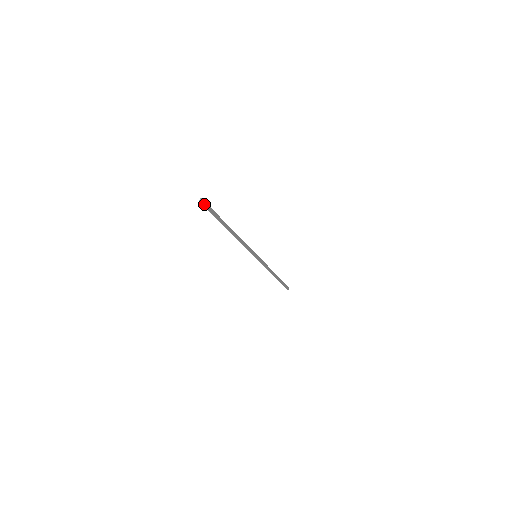
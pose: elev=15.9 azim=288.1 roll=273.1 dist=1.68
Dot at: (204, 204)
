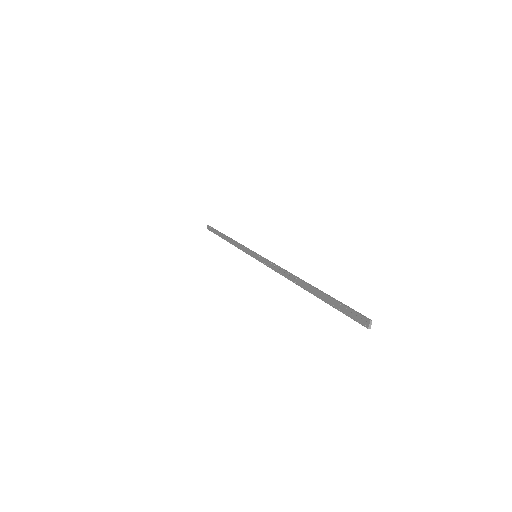
Dot at: (362, 320)
